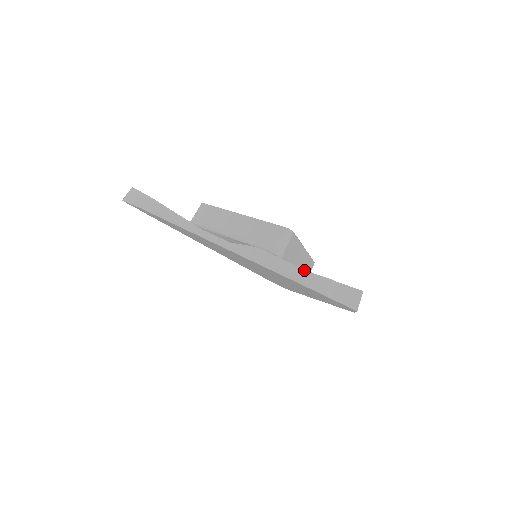
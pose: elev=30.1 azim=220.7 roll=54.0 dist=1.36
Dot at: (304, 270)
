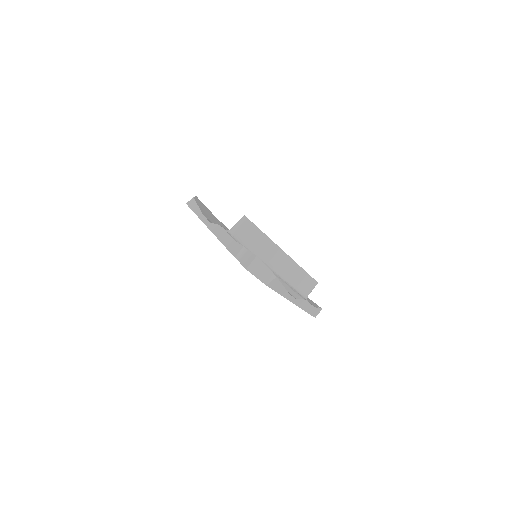
Dot at: (233, 240)
